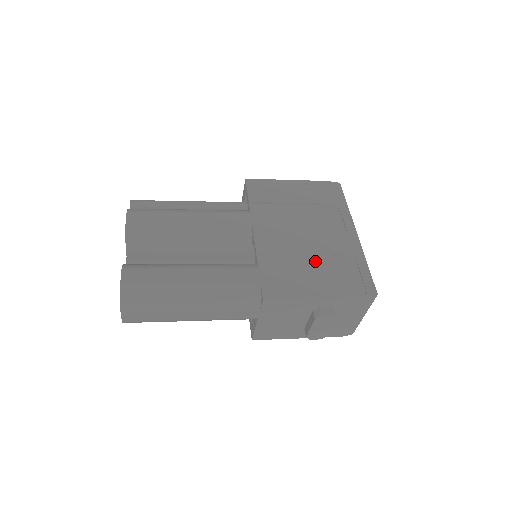
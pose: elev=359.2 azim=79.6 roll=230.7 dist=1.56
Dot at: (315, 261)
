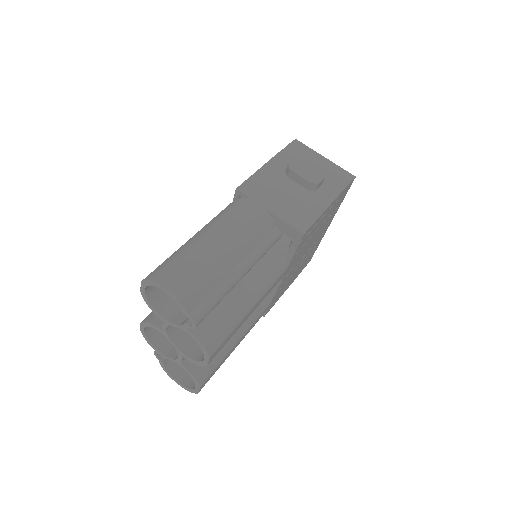
Dot at: occluded
